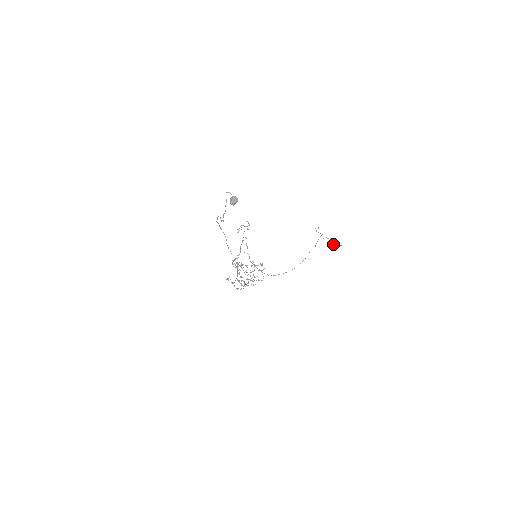
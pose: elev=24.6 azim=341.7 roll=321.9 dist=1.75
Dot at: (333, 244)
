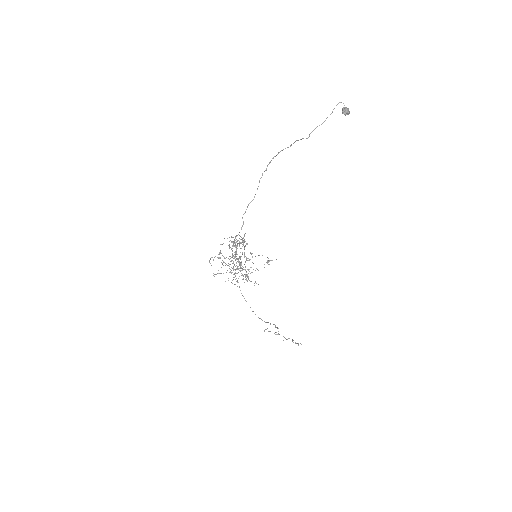
Dot at: occluded
